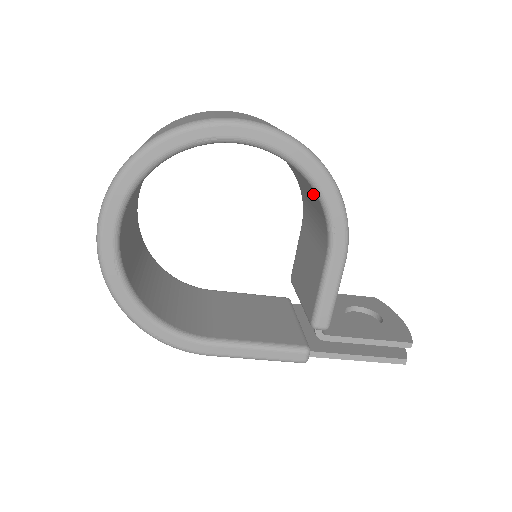
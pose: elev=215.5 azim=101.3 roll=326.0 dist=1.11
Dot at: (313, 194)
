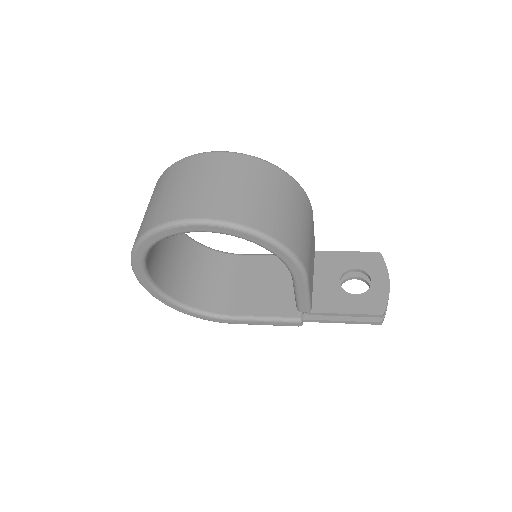
Dot at: occluded
